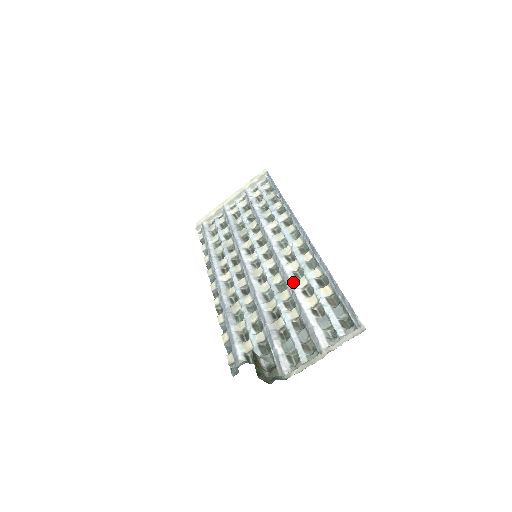
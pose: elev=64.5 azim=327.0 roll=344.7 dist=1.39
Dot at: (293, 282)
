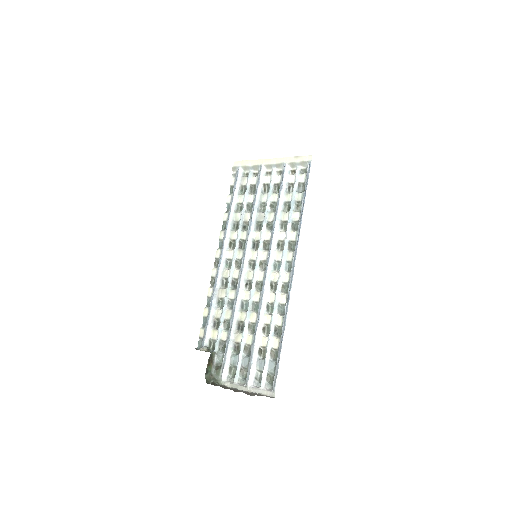
Dot at: (262, 314)
